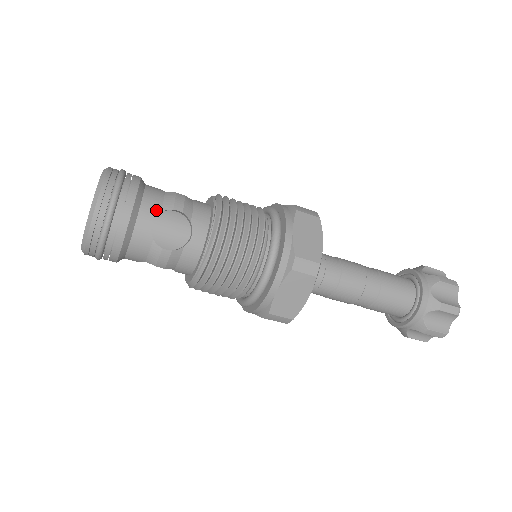
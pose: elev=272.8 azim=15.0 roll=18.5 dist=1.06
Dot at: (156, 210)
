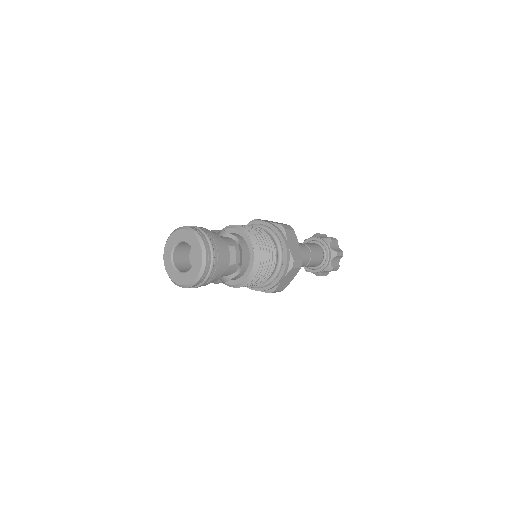
Dot at: (215, 233)
